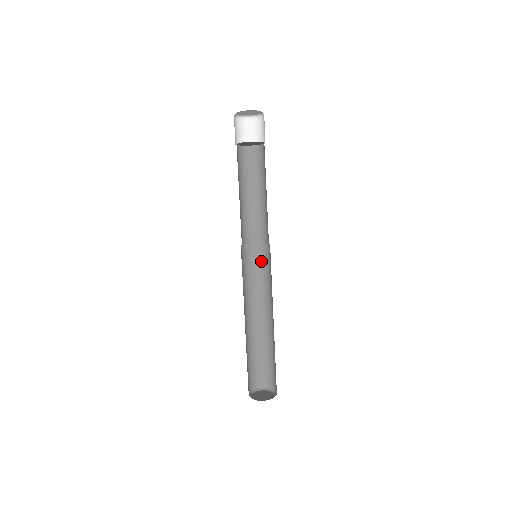
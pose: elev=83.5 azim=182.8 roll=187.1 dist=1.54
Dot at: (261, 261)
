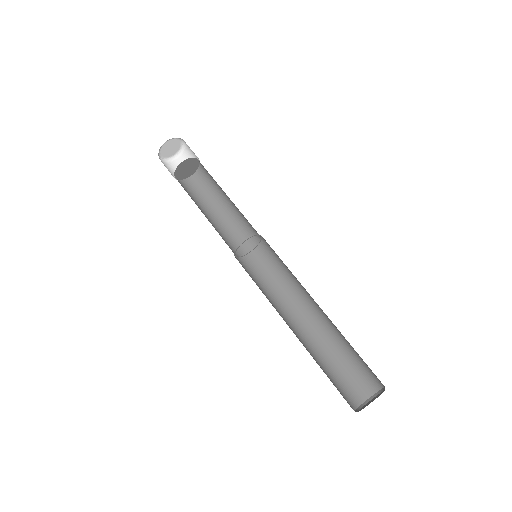
Dot at: (259, 270)
